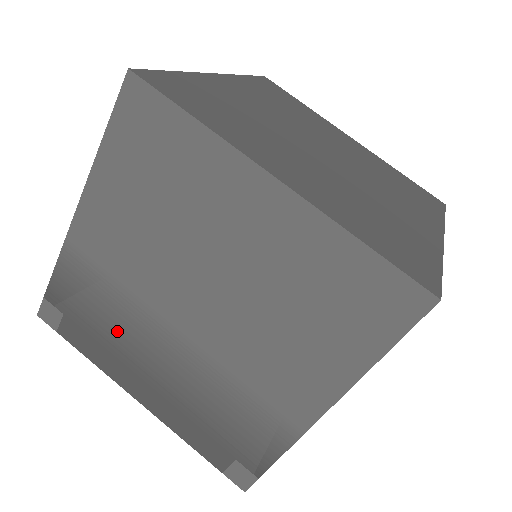
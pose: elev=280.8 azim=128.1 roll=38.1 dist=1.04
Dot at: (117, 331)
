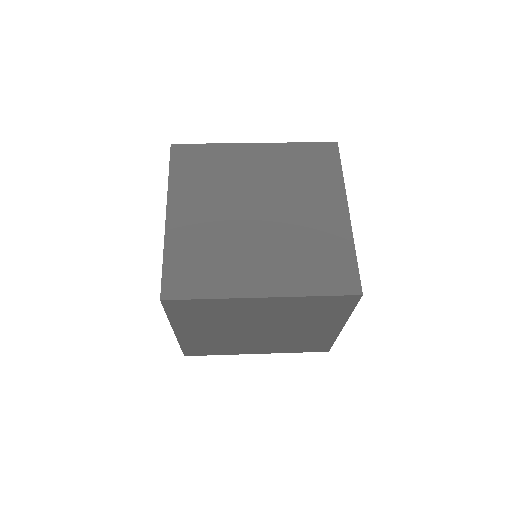
Dot at: occluded
